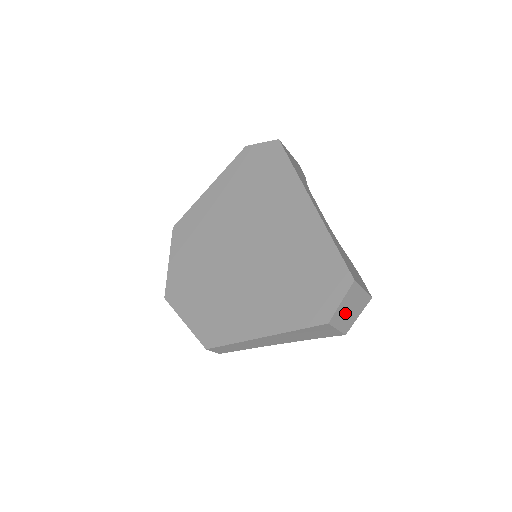
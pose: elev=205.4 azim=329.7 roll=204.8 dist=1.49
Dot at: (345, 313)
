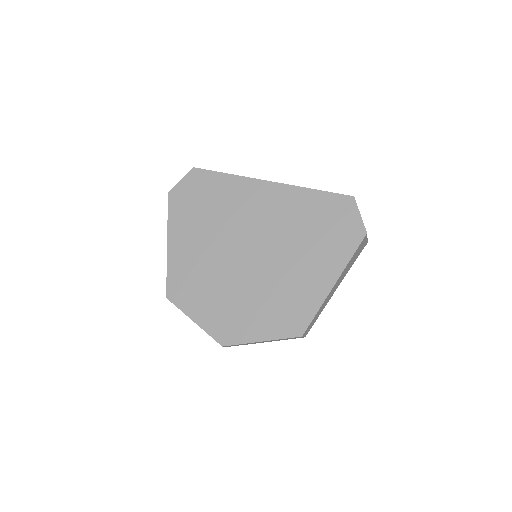
Dot at: occluded
